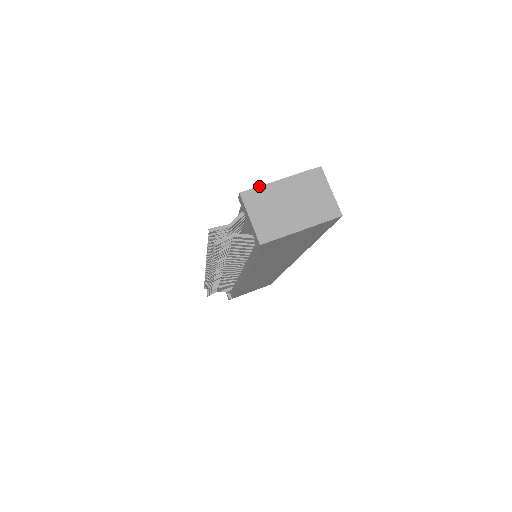
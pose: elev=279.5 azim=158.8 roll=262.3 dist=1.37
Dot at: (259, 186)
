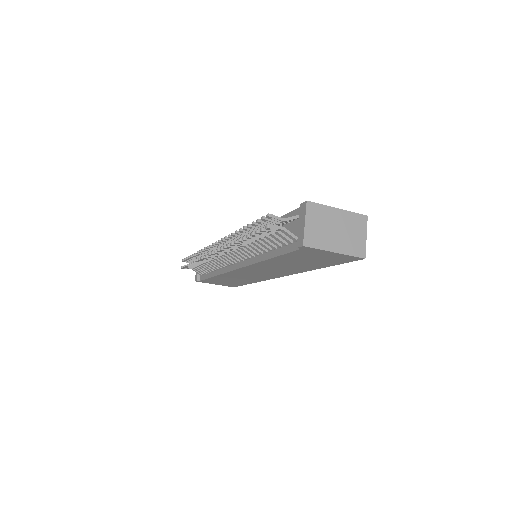
Dot at: (322, 204)
